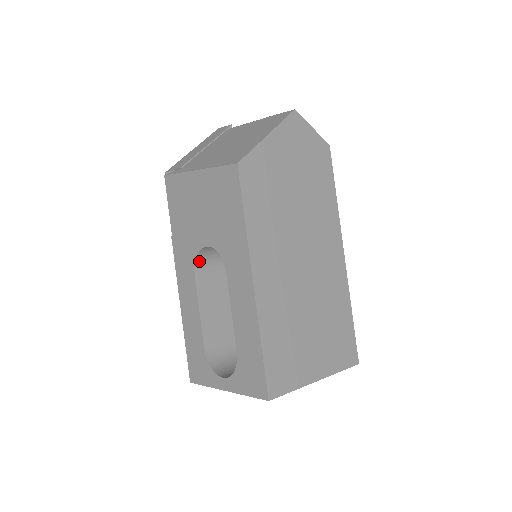
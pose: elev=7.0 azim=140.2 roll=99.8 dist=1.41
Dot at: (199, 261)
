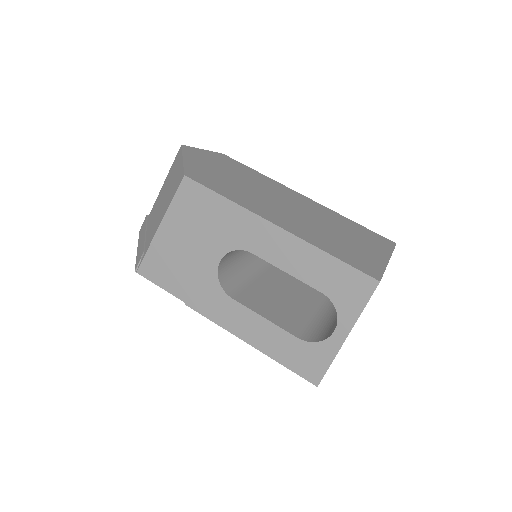
Dot at: (224, 287)
